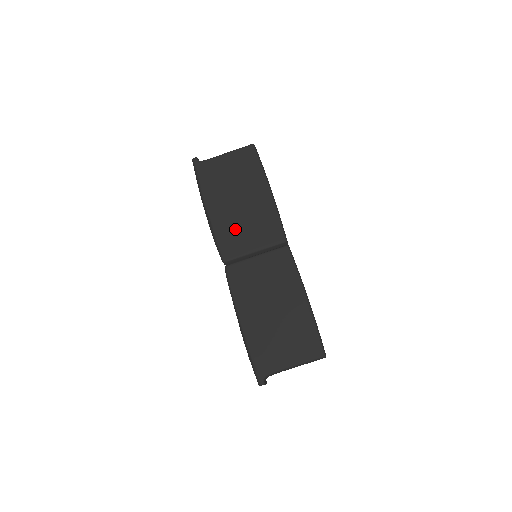
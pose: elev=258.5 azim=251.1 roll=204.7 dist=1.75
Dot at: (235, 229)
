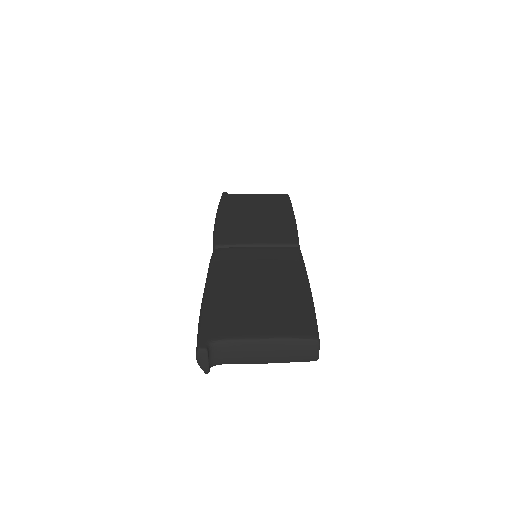
Dot at: (242, 228)
